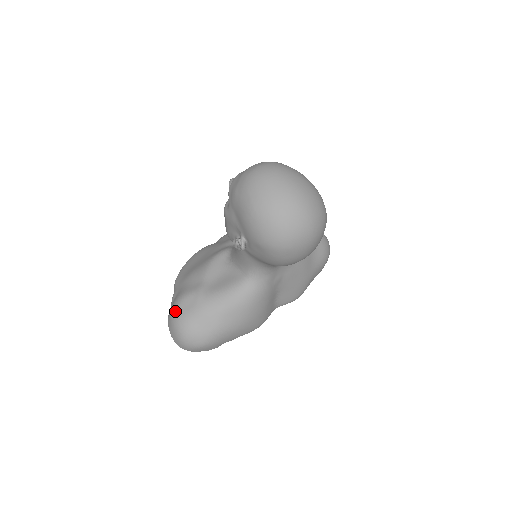
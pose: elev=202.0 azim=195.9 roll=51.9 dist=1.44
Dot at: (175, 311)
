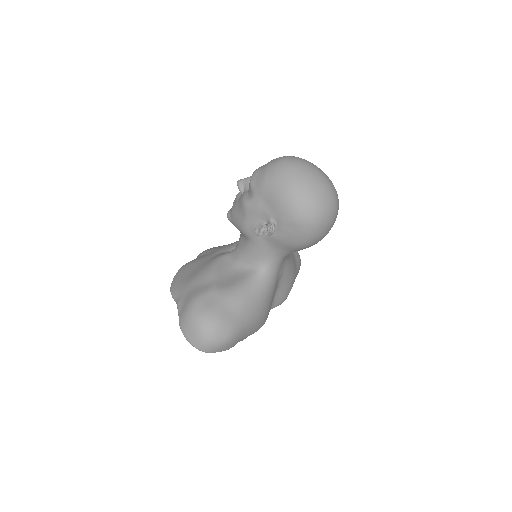
Dot at: (193, 310)
